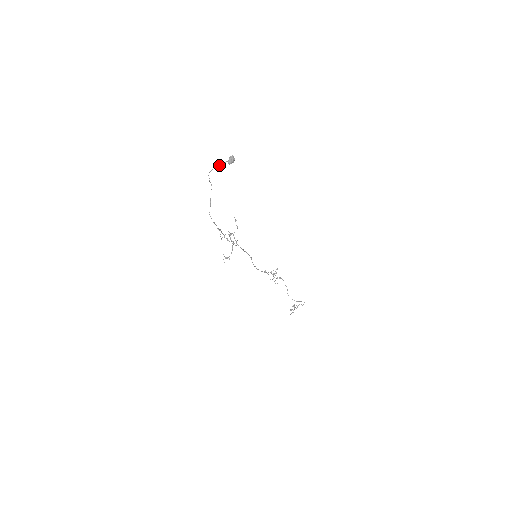
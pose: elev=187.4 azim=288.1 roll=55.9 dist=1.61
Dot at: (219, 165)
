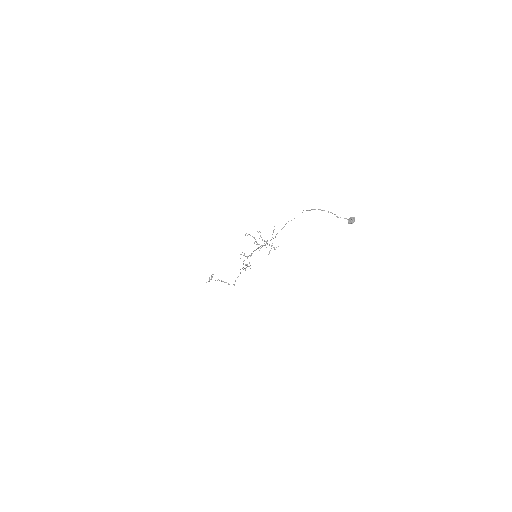
Dot at: (337, 216)
